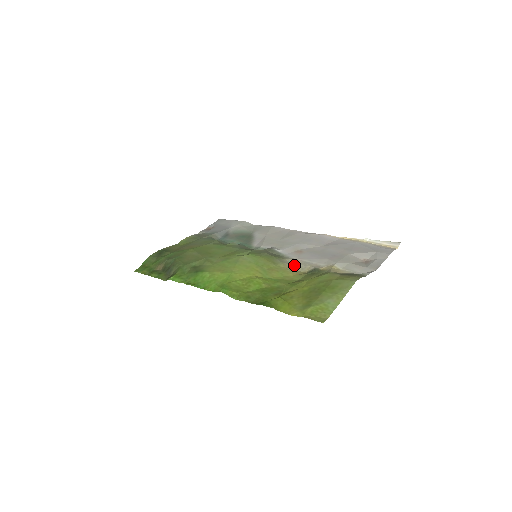
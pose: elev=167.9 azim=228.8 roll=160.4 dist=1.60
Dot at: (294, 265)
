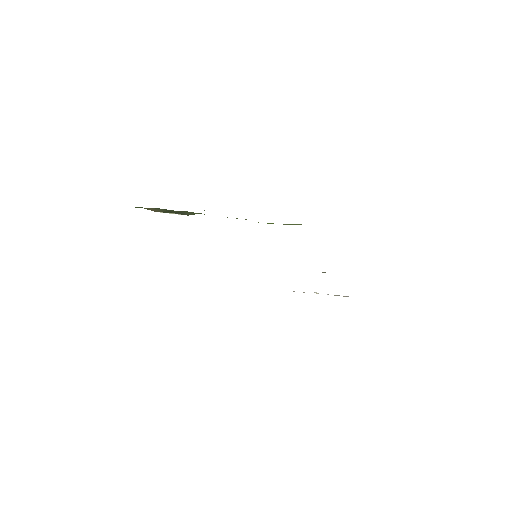
Dot at: occluded
